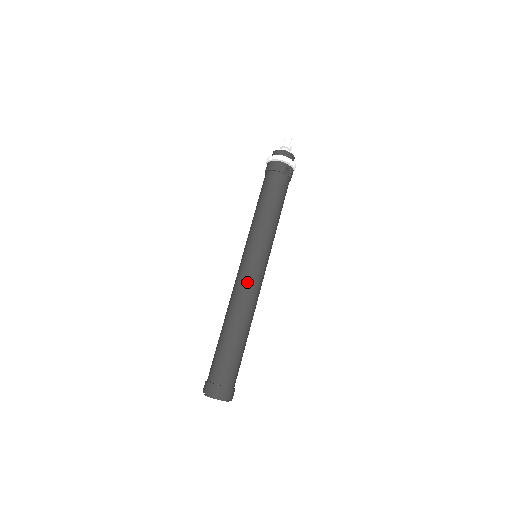
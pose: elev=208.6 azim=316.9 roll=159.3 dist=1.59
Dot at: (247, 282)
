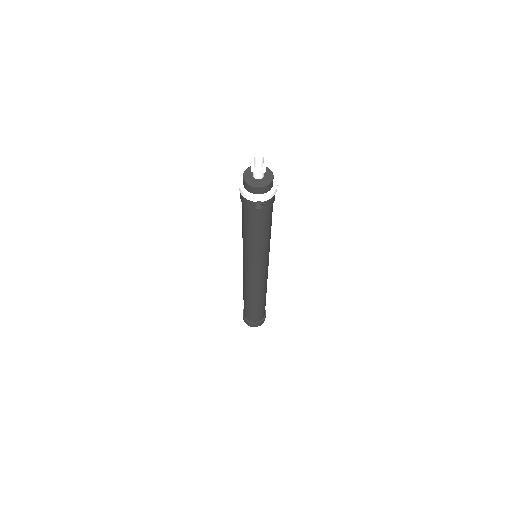
Dot at: (246, 279)
